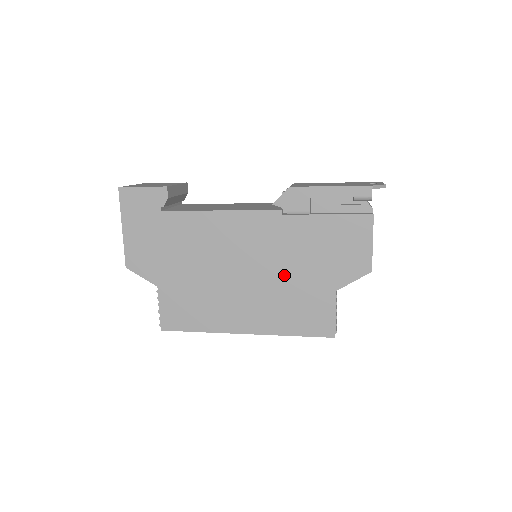
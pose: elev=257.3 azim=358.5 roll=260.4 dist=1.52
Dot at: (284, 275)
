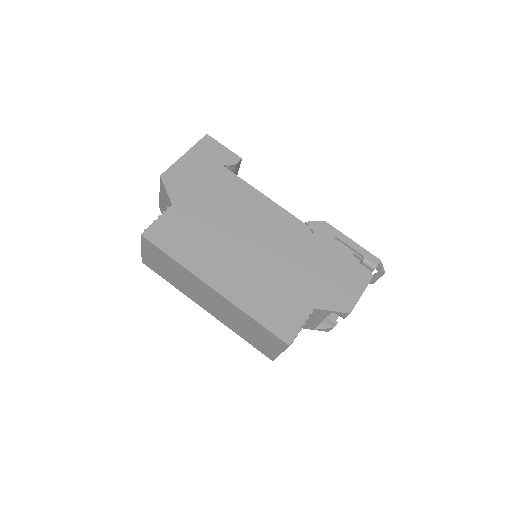
Dot at: (282, 269)
